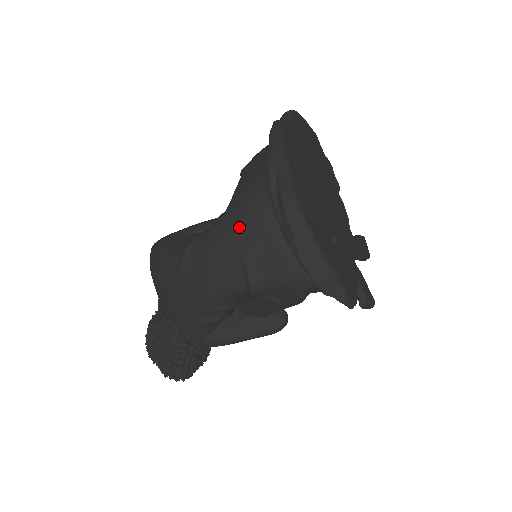
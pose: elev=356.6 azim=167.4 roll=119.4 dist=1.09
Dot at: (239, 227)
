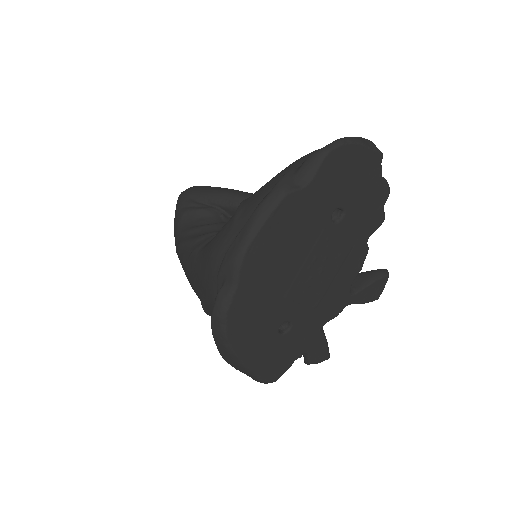
Dot at: (201, 280)
